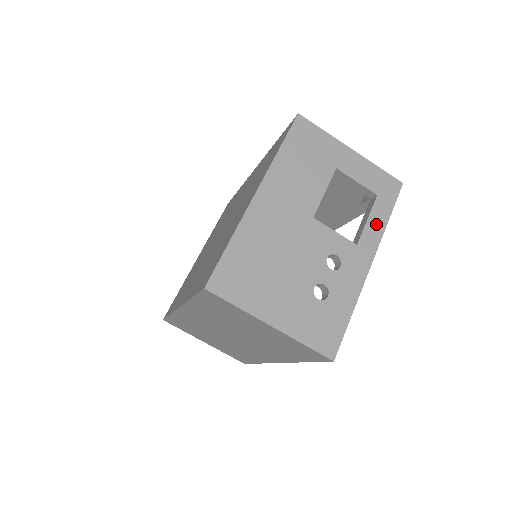
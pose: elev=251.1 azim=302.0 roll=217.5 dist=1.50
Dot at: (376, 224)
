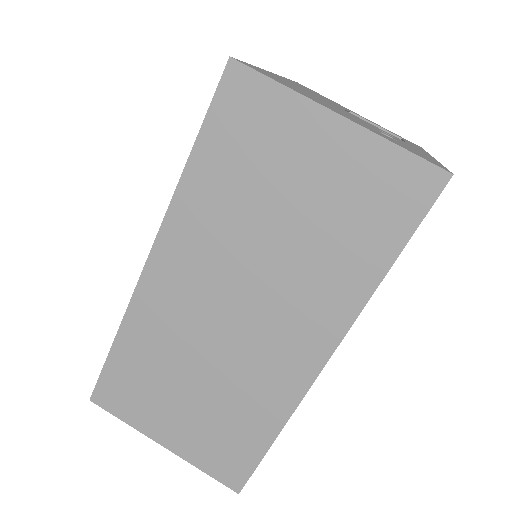
Dot at: occluded
